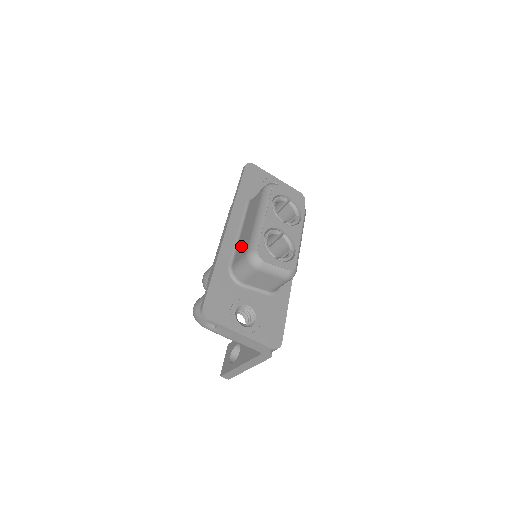
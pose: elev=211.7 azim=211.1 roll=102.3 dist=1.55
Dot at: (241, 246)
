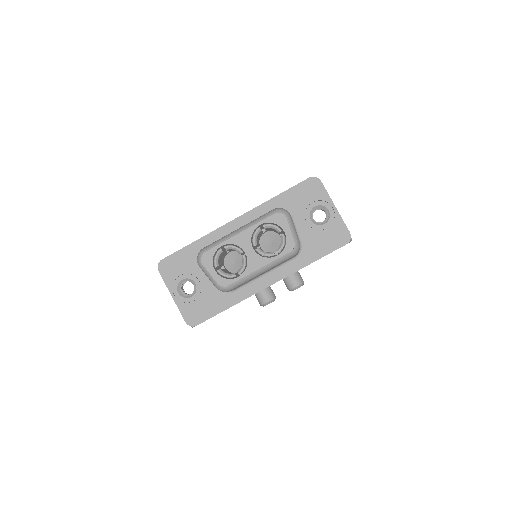
Dot at: occluded
